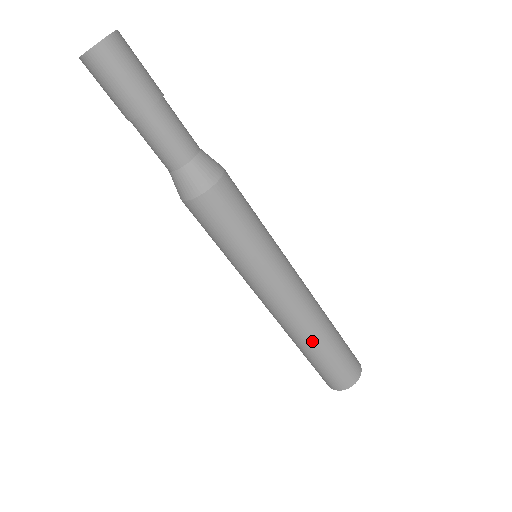
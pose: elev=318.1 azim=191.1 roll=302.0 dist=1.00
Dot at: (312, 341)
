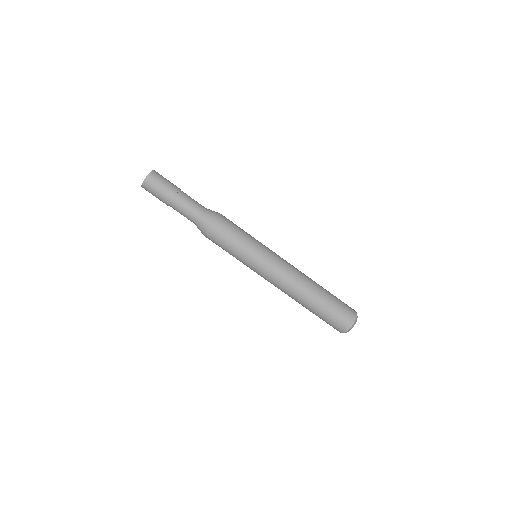
Dot at: (303, 302)
